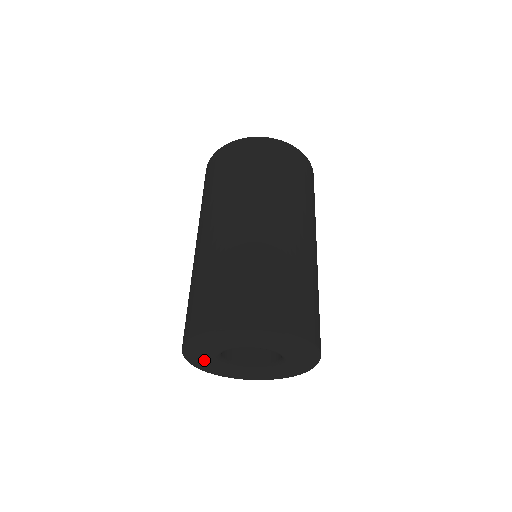
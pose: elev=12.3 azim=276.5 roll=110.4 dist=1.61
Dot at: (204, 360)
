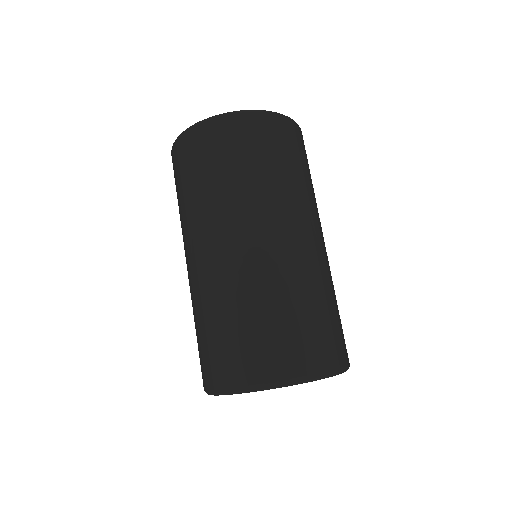
Dot at: occluded
